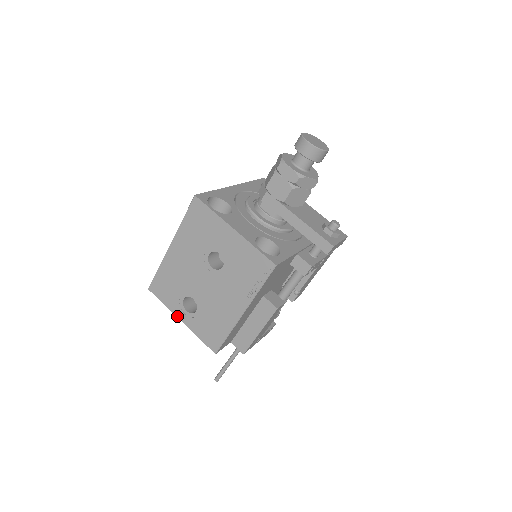
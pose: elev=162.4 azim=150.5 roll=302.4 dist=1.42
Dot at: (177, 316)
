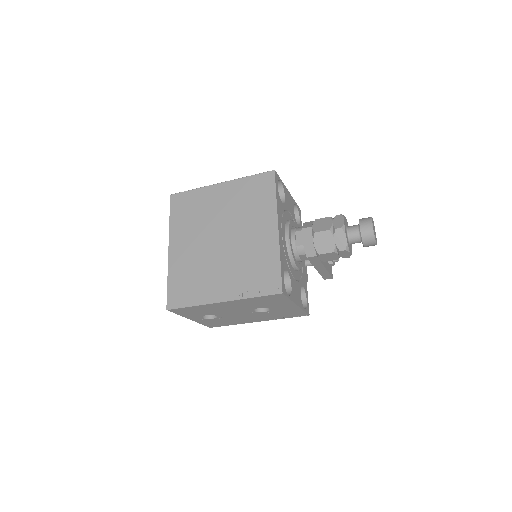
Dot at: occluded
